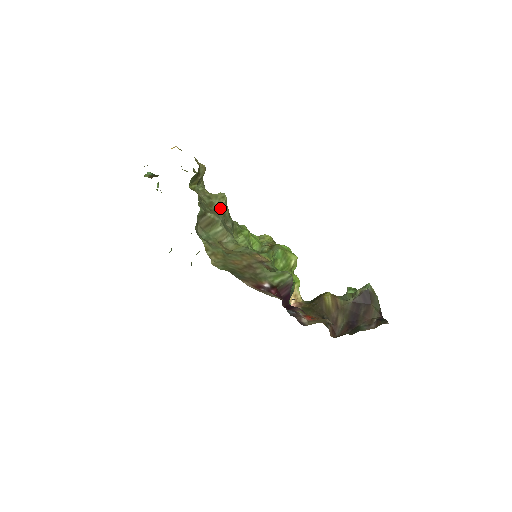
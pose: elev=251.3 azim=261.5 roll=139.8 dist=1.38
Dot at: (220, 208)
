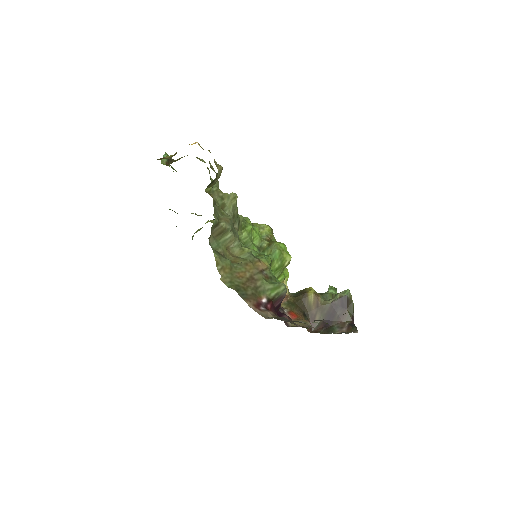
Dot at: (231, 209)
